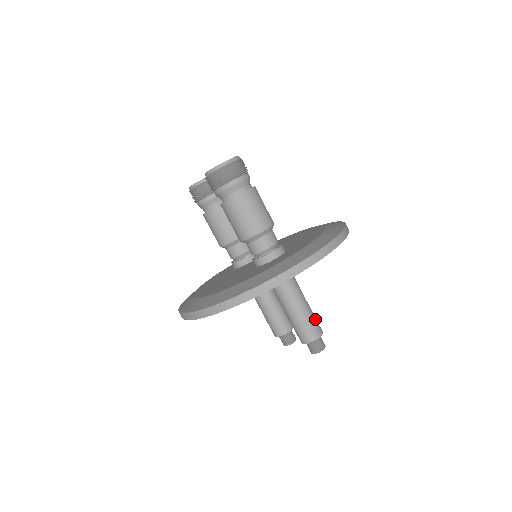
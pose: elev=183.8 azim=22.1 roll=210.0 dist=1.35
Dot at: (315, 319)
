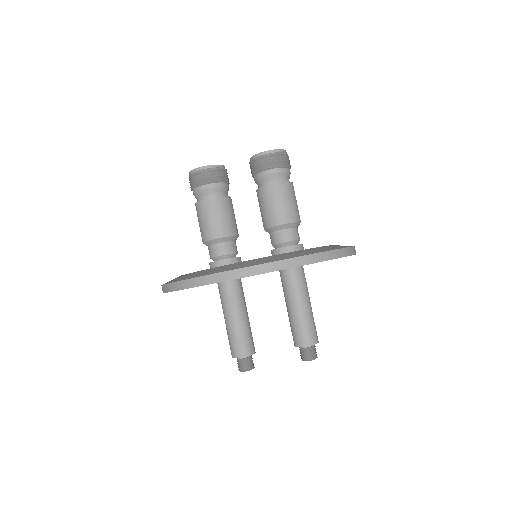
Dot at: occluded
